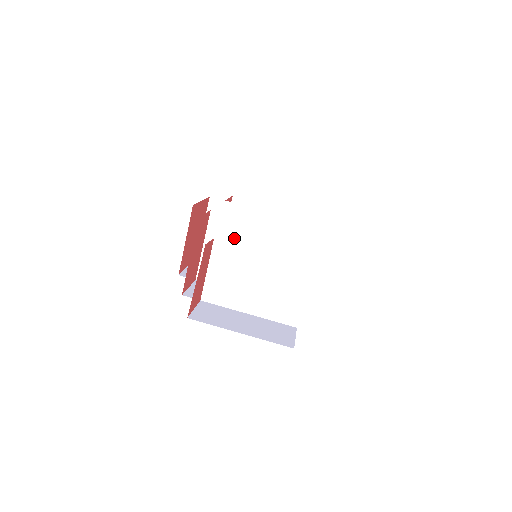
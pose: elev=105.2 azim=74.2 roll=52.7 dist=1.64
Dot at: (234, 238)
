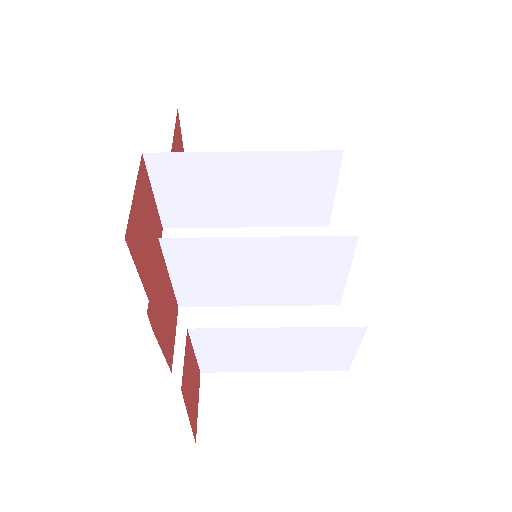
Dot at: (214, 260)
